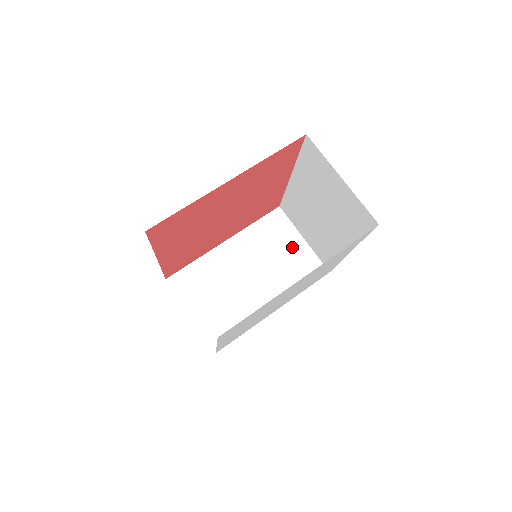
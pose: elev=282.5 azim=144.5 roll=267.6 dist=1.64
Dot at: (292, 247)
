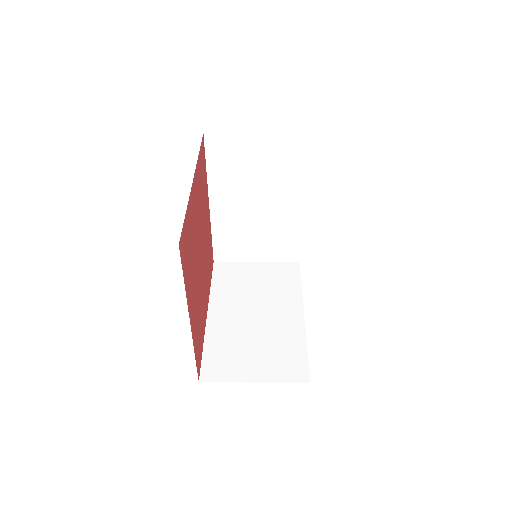
Dot at: (256, 273)
